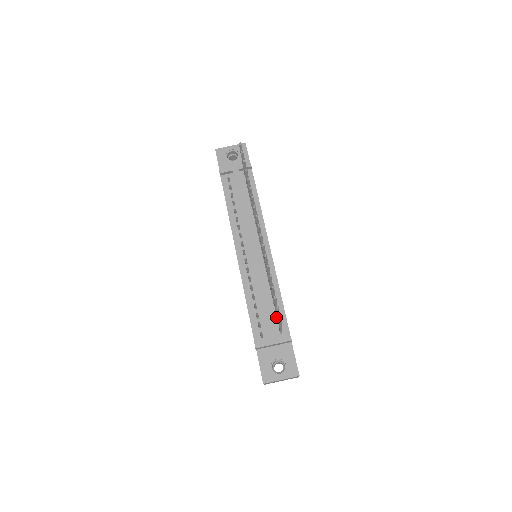
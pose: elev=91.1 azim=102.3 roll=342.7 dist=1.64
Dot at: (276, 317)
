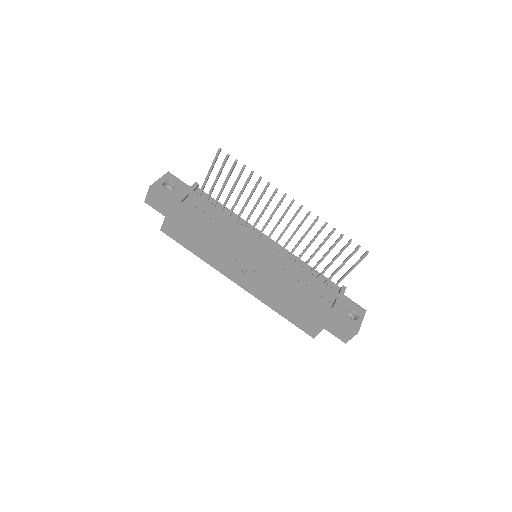
Dot at: (322, 281)
